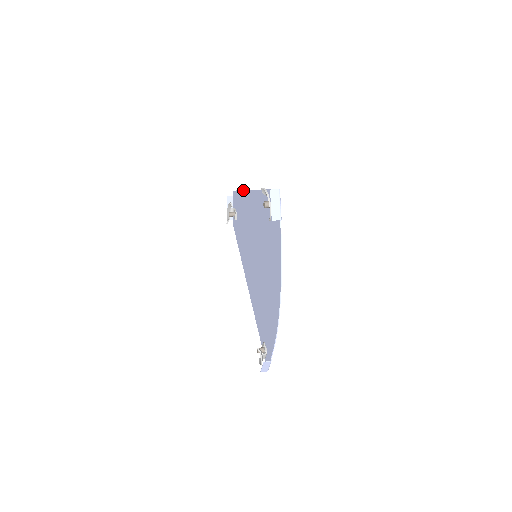
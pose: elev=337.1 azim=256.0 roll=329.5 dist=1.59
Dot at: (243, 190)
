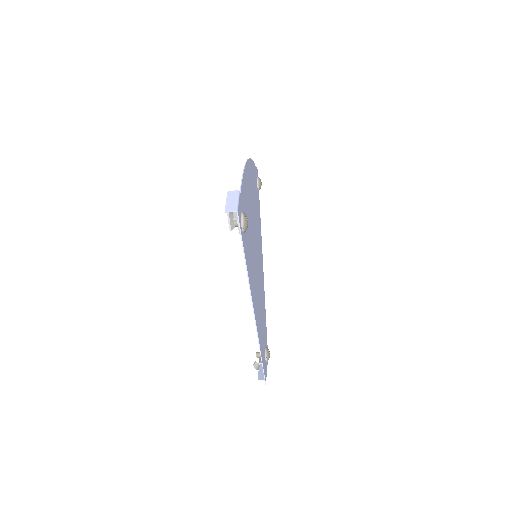
Dot at: occluded
